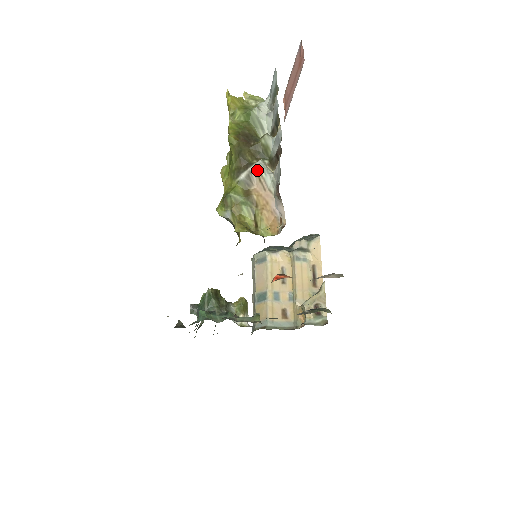
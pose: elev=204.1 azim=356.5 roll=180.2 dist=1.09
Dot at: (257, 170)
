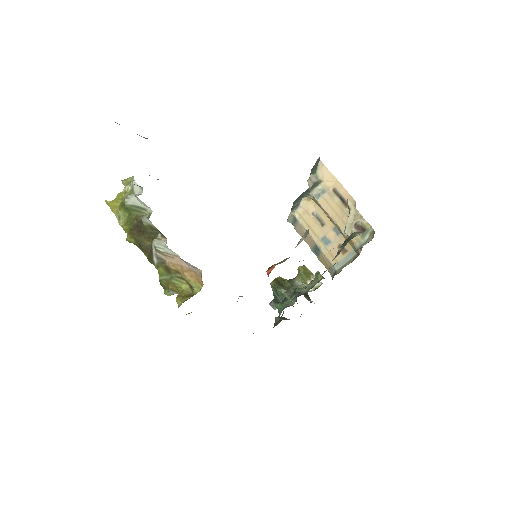
Dot at: (157, 250)
